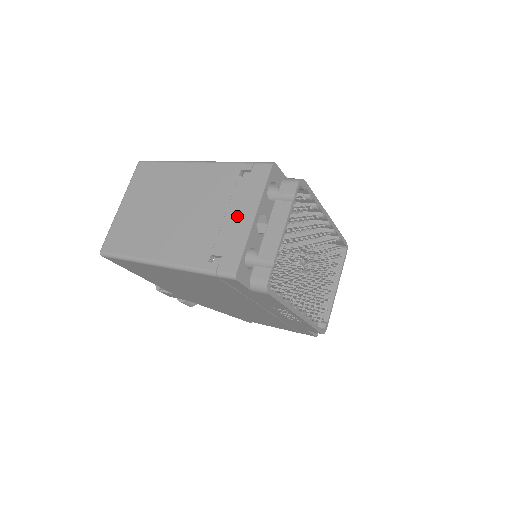
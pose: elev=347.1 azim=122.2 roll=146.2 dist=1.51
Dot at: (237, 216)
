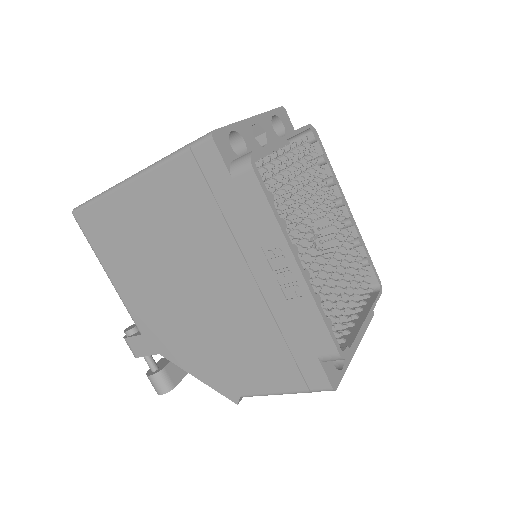
Dot at: occluded
